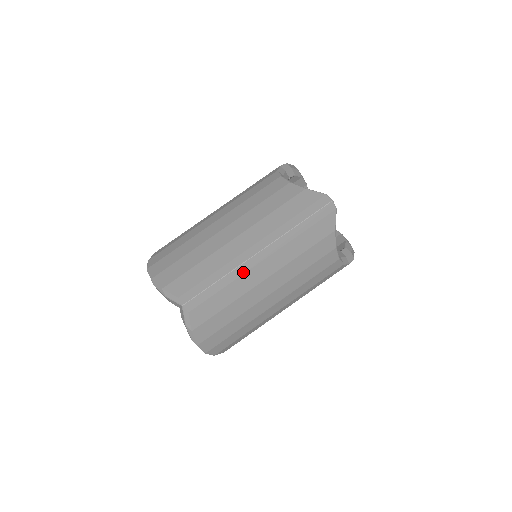
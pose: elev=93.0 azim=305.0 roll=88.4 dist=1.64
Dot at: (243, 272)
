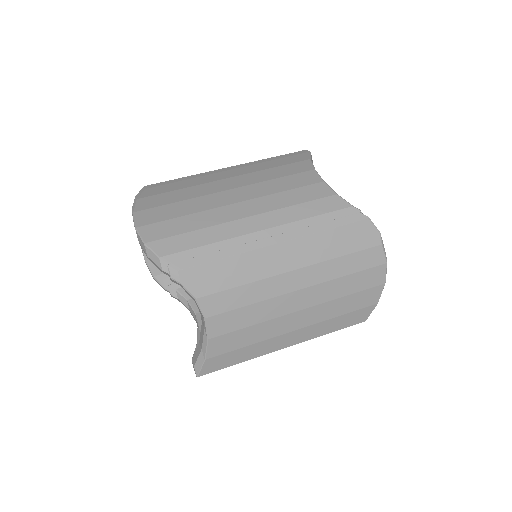
Dot at: (210, 174)
